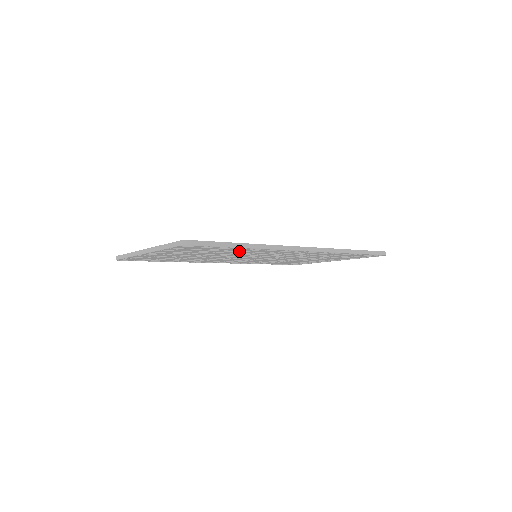
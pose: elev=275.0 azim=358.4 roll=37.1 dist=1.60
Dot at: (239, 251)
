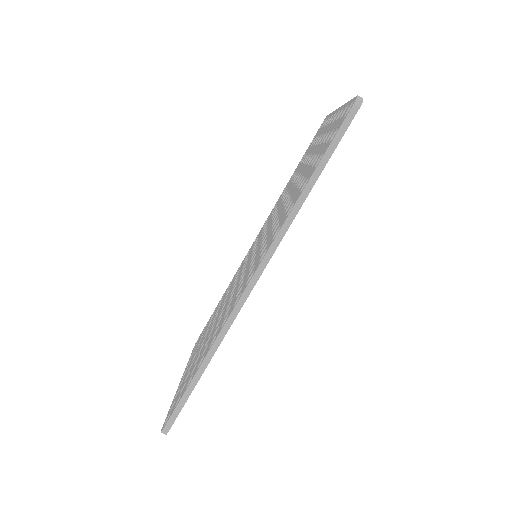
Dot at: occluded
